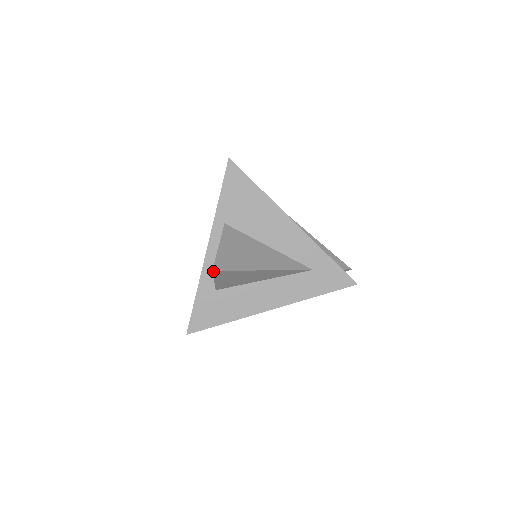
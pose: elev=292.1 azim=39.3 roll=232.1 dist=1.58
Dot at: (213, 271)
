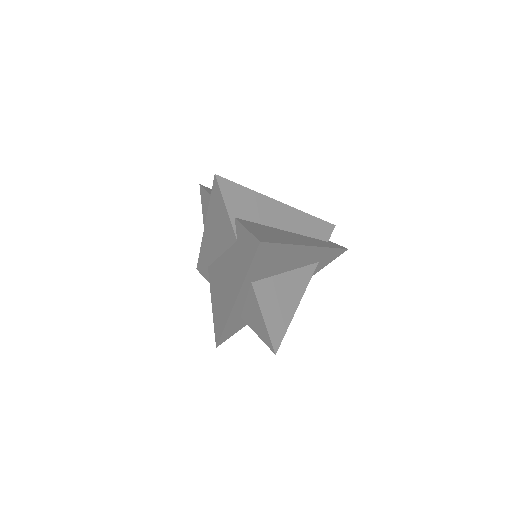
Dot at: (275, 353)
